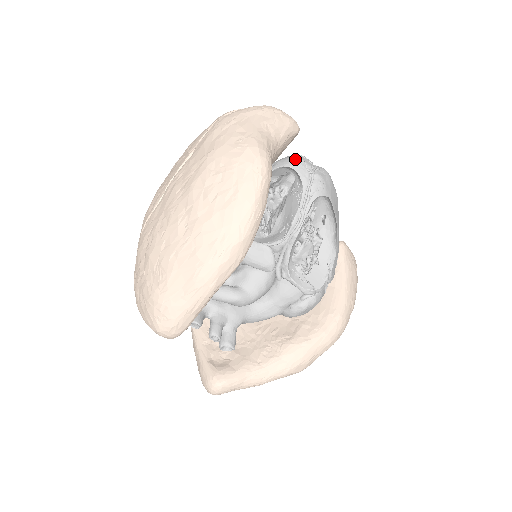
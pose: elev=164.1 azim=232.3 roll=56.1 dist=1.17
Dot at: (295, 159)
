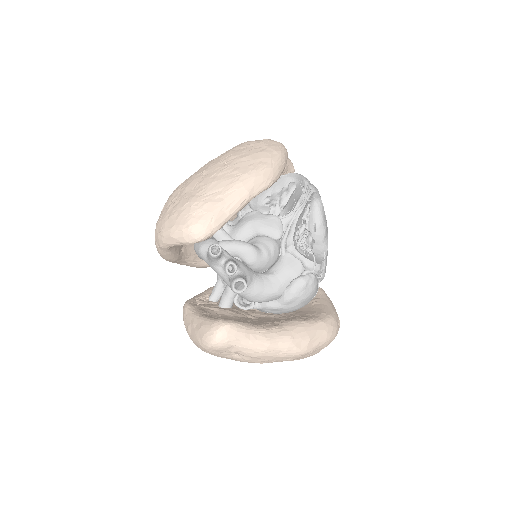
Dot at: occluded
